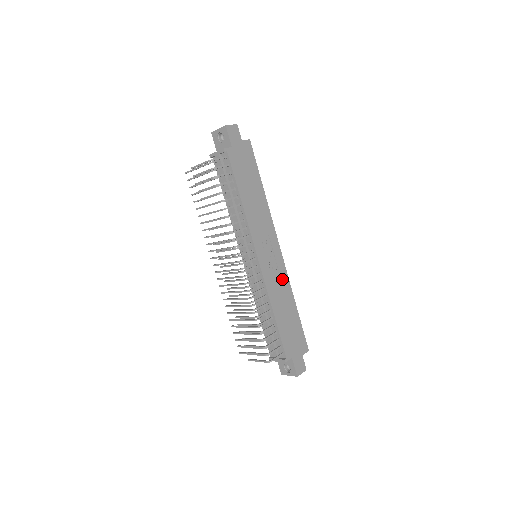
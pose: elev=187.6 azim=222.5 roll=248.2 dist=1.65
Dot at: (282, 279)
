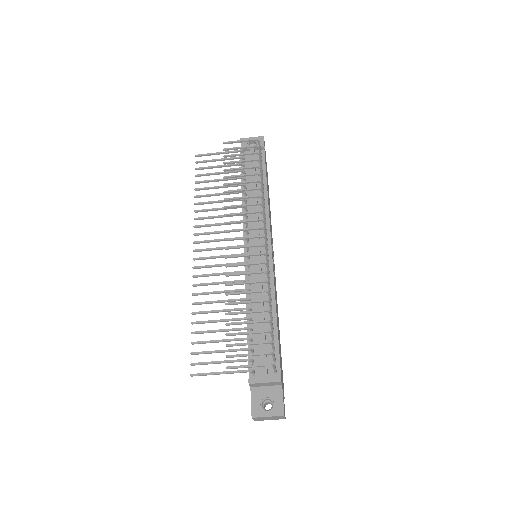
Dot at: (276, 293)
